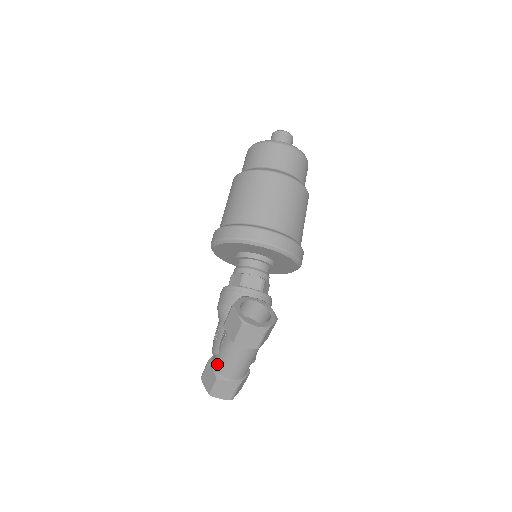
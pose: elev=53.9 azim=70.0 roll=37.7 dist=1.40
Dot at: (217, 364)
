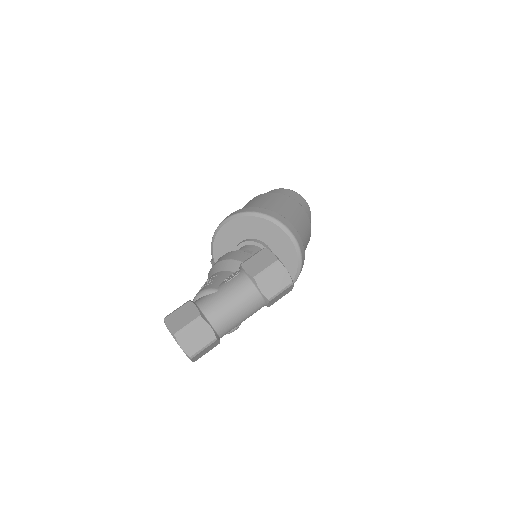
Dot at: (207, 302)
